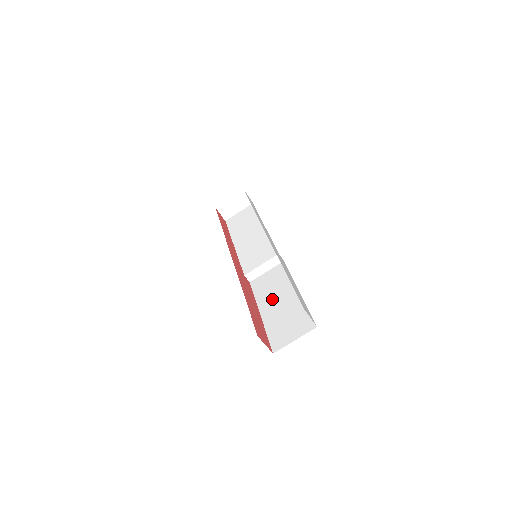
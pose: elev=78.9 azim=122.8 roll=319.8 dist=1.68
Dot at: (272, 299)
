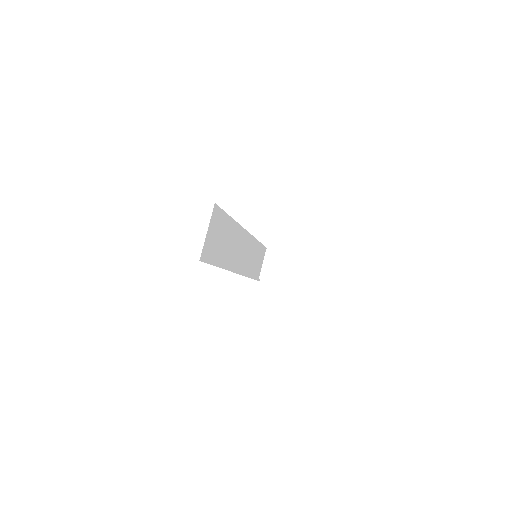
Dot at: occluded
